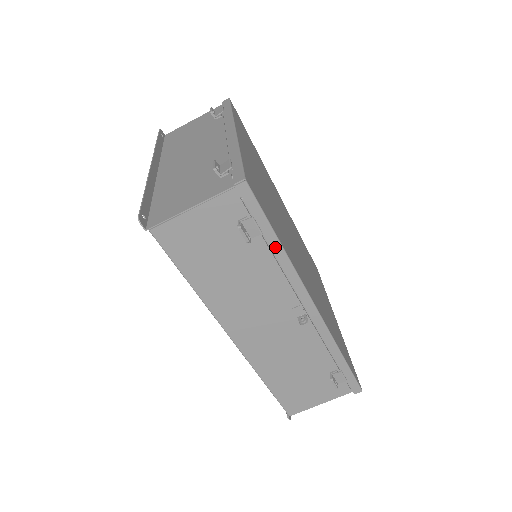
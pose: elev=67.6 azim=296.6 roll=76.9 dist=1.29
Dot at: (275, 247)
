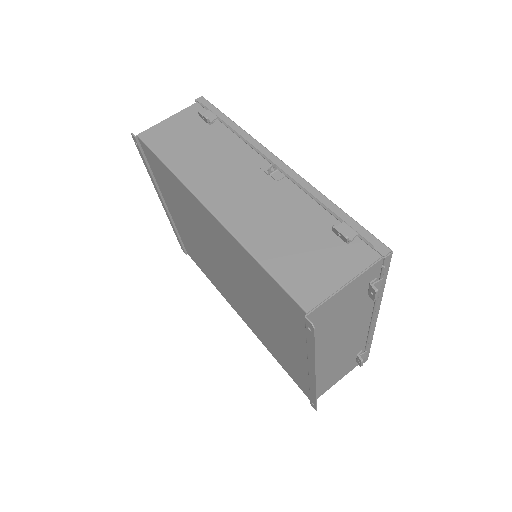
Dot at: (231, 125)
